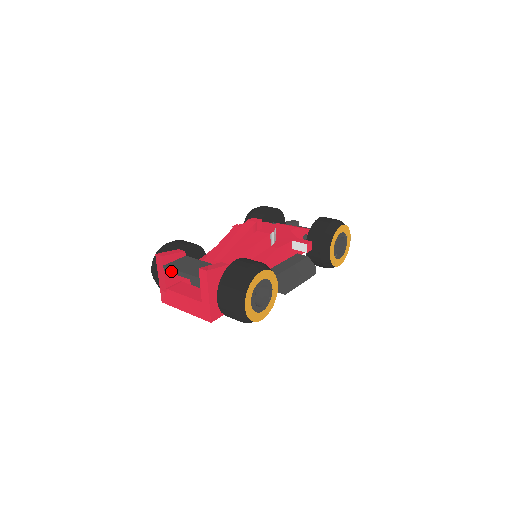
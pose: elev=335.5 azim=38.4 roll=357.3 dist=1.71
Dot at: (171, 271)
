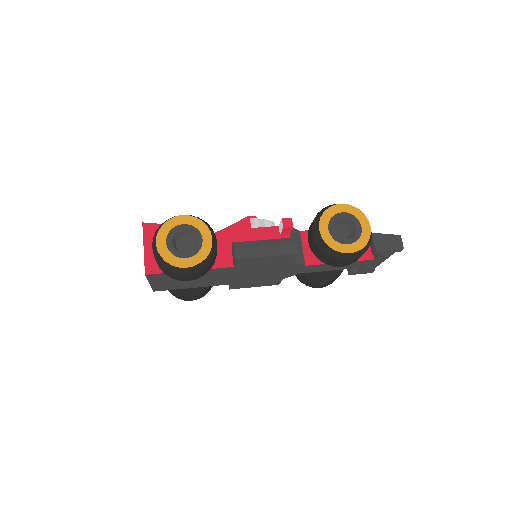
Dot at: occluded
